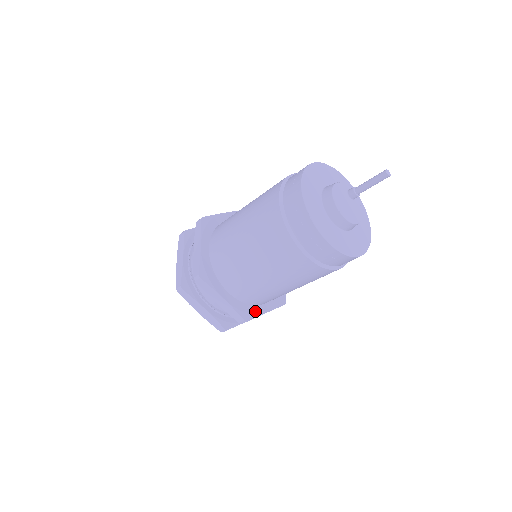
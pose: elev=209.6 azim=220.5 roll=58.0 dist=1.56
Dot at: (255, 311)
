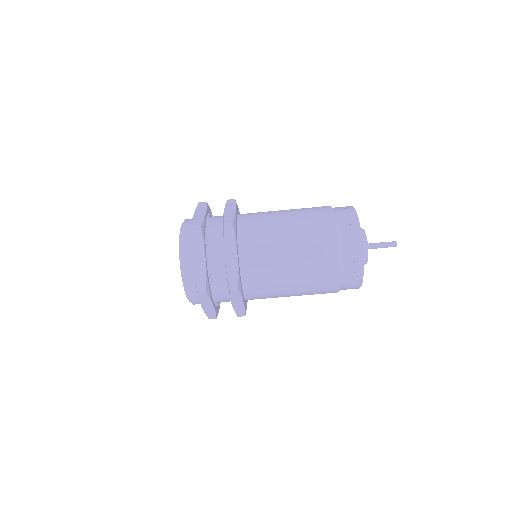
Dot at: (242, 291)
